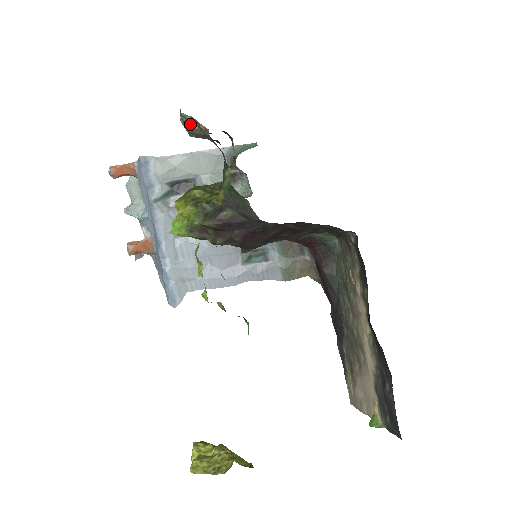
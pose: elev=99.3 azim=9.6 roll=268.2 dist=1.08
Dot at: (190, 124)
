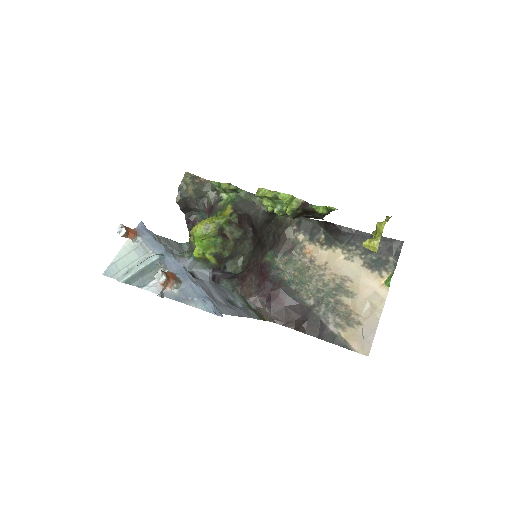
Dot at: (194, 179)
